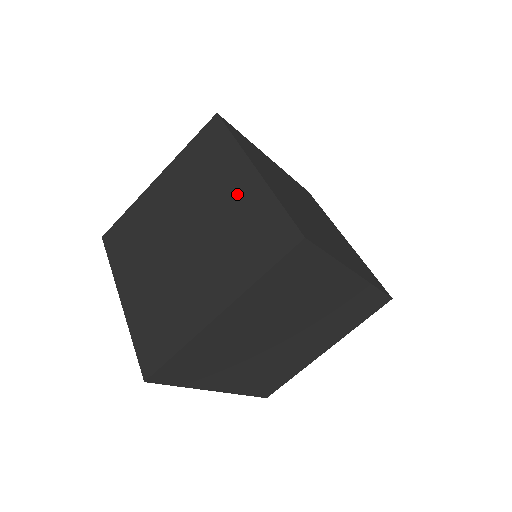
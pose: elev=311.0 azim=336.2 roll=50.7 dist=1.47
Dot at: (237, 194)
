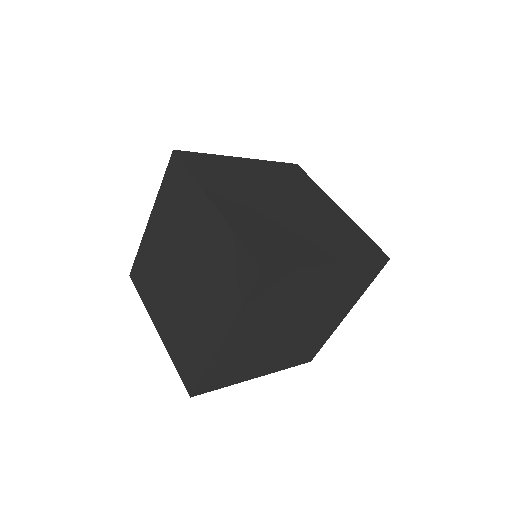
Dot at: (207, 231)
